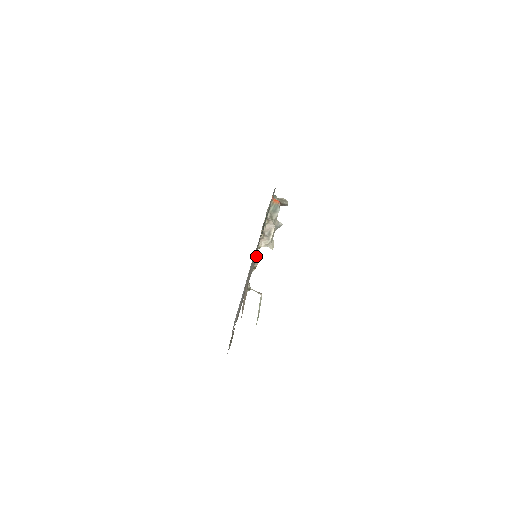
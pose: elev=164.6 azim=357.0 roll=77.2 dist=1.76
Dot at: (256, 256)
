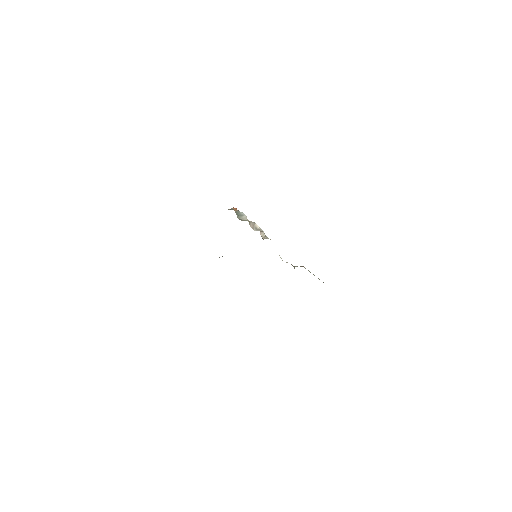
Dot at: occluded
